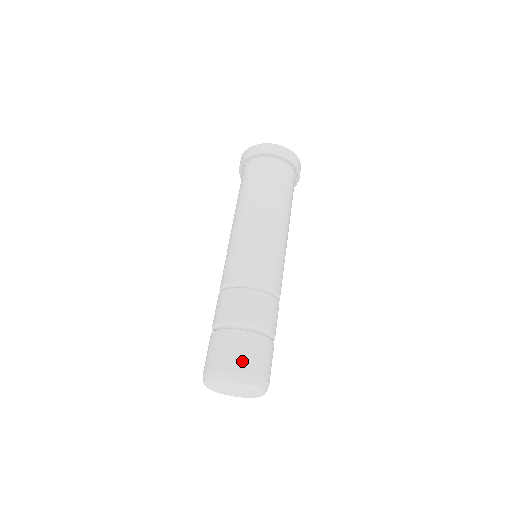
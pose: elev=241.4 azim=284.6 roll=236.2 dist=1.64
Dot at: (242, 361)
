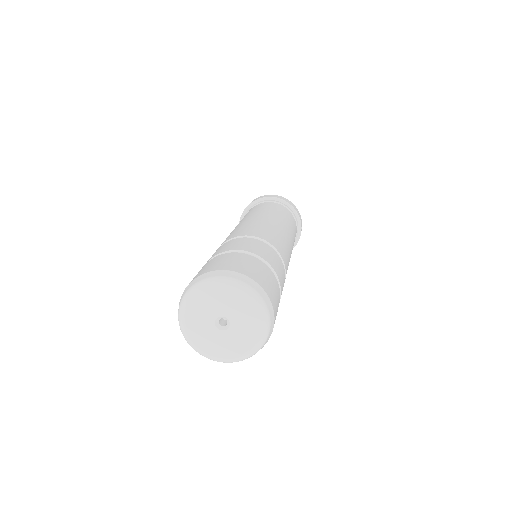
Dot at: (236, 266)
